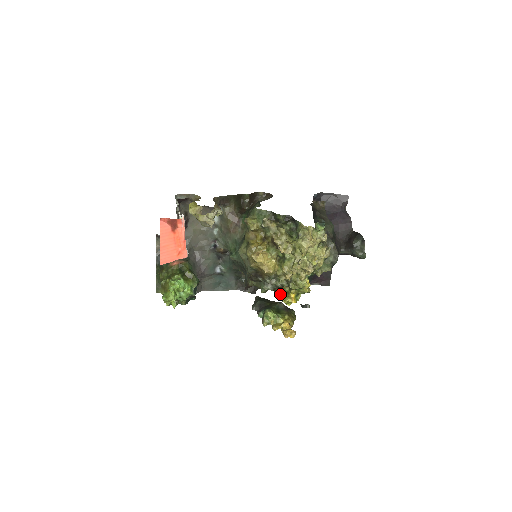
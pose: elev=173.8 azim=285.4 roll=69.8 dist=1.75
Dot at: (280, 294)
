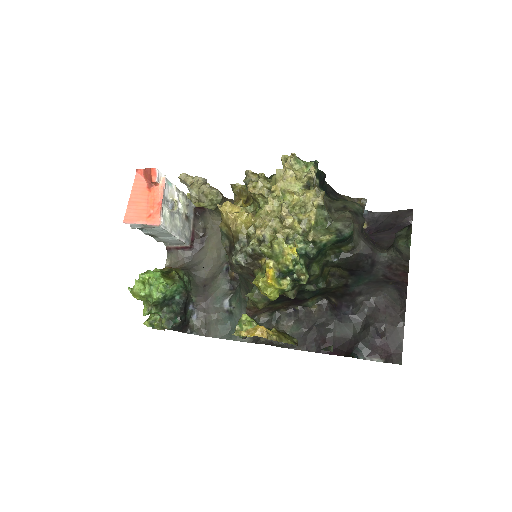
Dot at: (256, 275)
